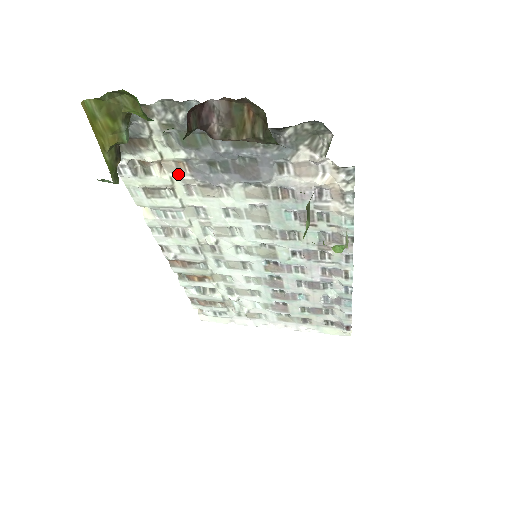
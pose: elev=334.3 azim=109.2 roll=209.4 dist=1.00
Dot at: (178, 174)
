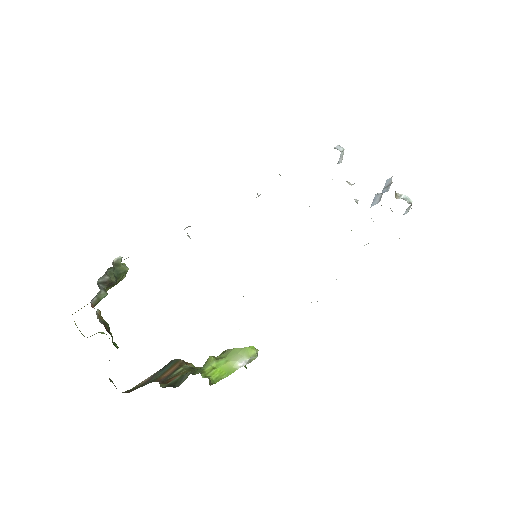
Dot at: occluded
